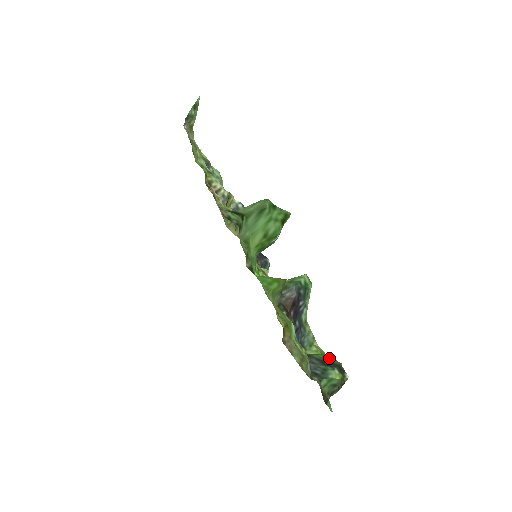
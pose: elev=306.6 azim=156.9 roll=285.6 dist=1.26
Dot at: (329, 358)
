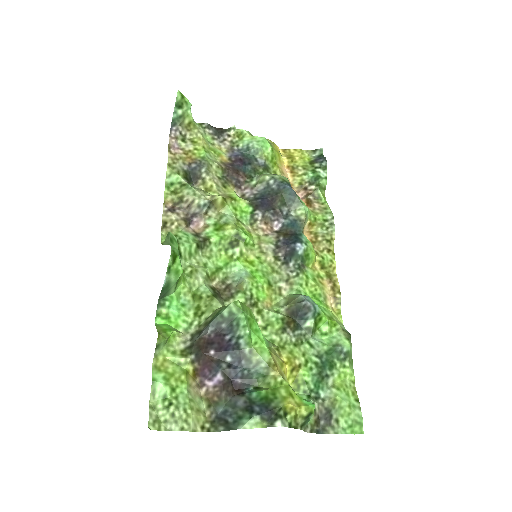
Dot at: (275, 395)
